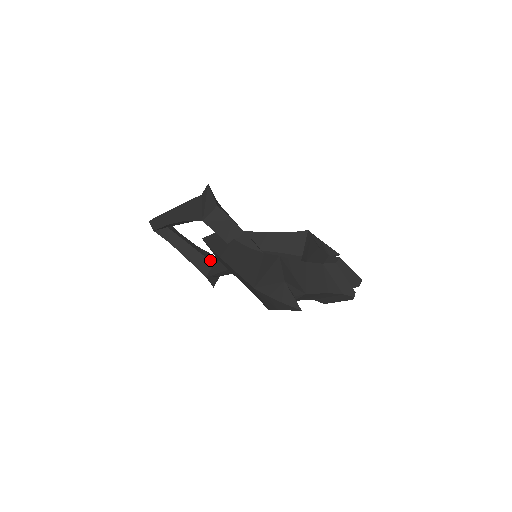
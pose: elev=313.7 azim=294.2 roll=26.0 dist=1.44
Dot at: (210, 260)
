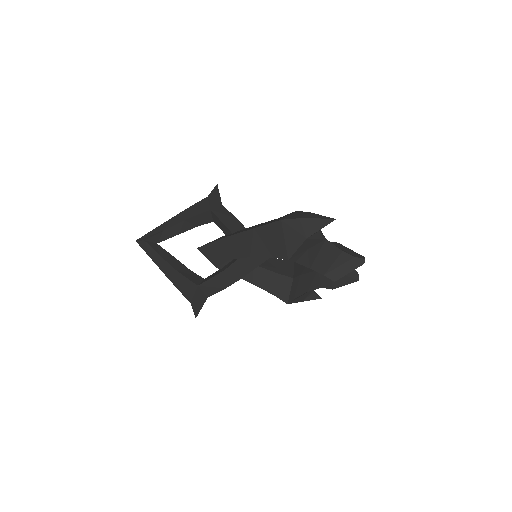
Dot at: (200, 276)
